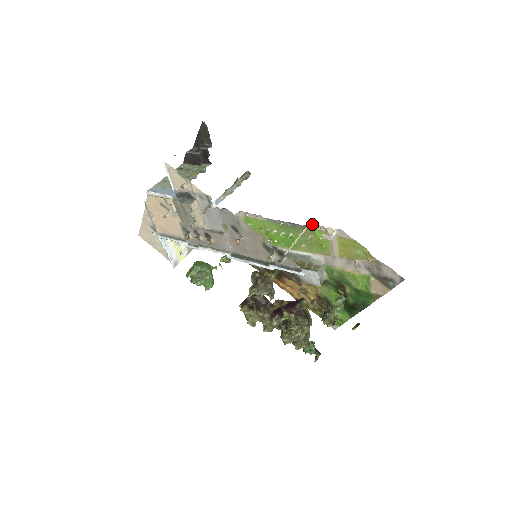
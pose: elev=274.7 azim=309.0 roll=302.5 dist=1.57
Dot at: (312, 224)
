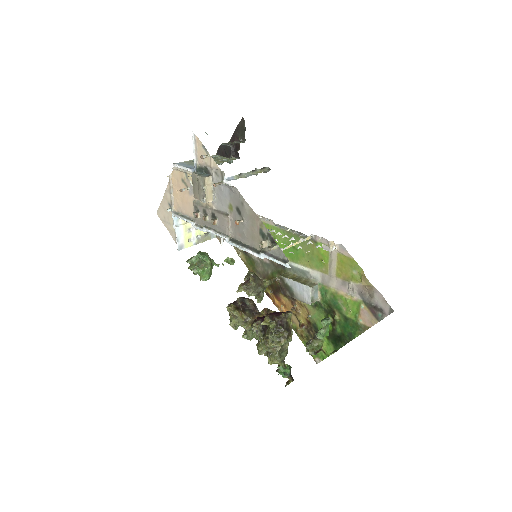
Dot at: occluded
